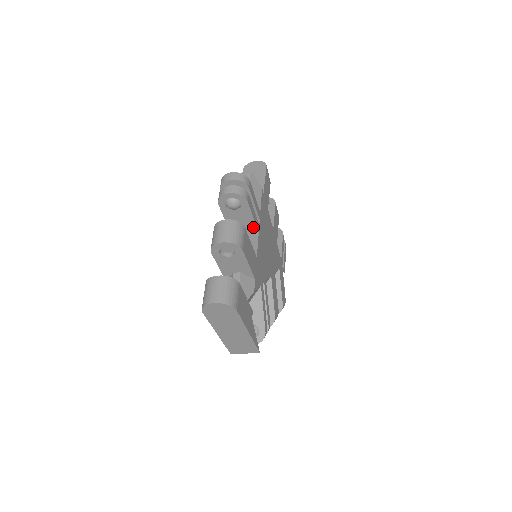
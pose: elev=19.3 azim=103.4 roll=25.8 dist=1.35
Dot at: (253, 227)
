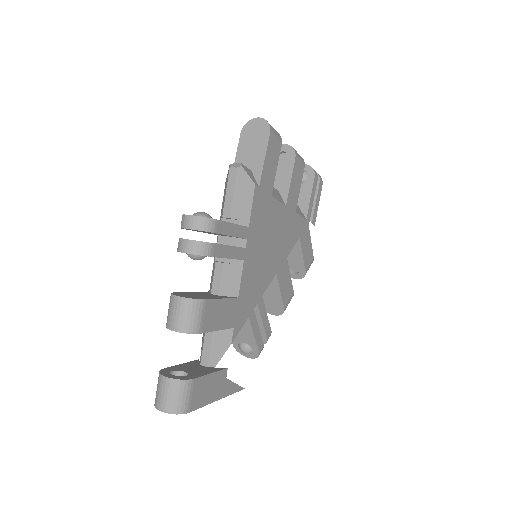
Dot at: (234, 258)
